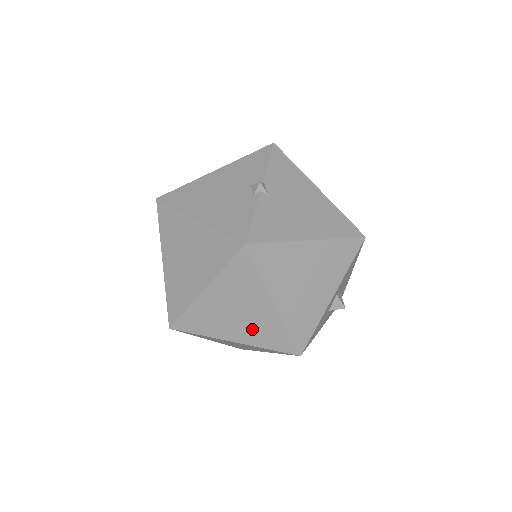
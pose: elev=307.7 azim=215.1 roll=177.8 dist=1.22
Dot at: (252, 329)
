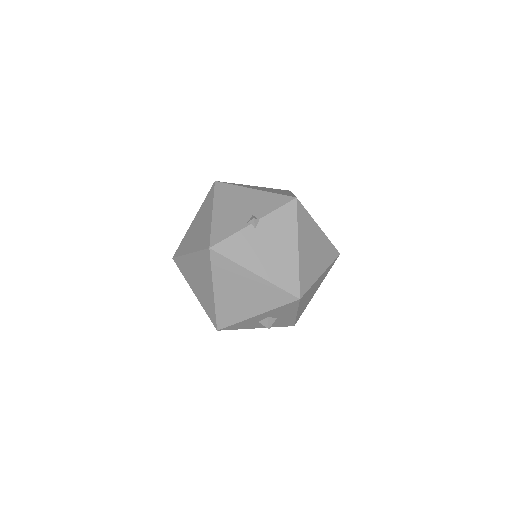
Dot at: (202, 294)
